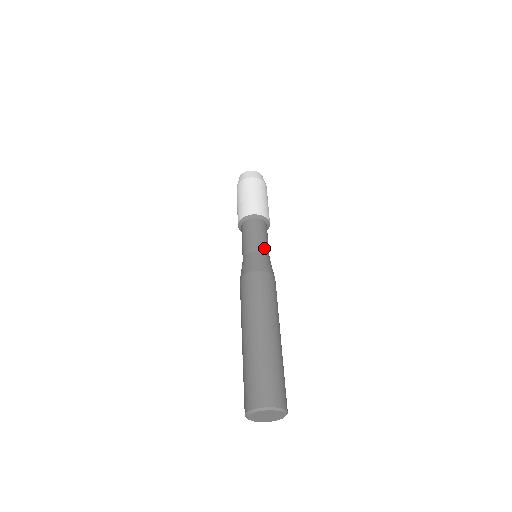
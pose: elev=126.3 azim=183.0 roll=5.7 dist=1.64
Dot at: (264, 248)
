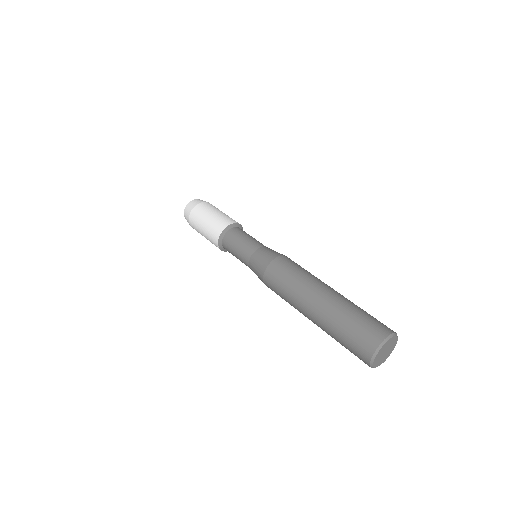
Dot at: (254, 245)
